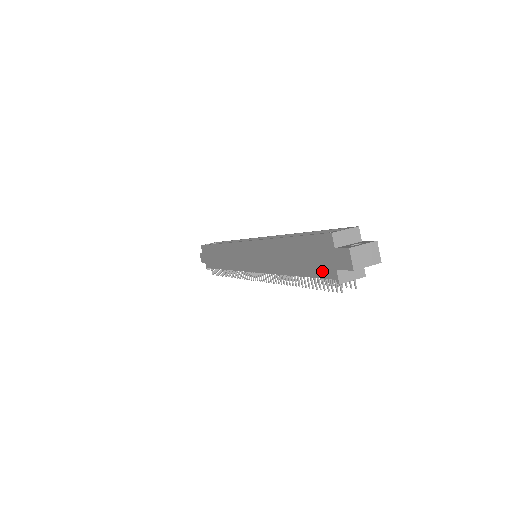
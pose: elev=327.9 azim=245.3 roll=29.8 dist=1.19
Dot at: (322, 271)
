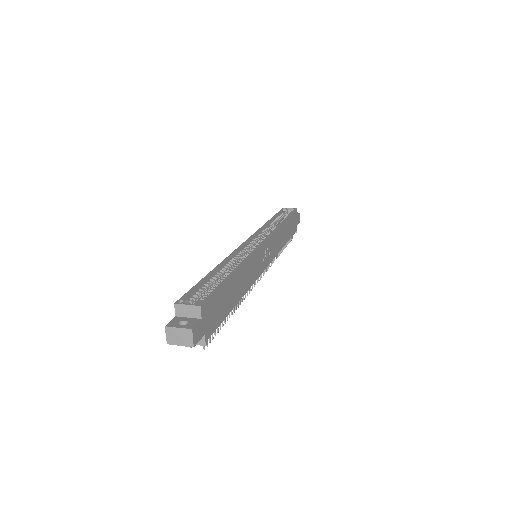
Dot at: occluded
